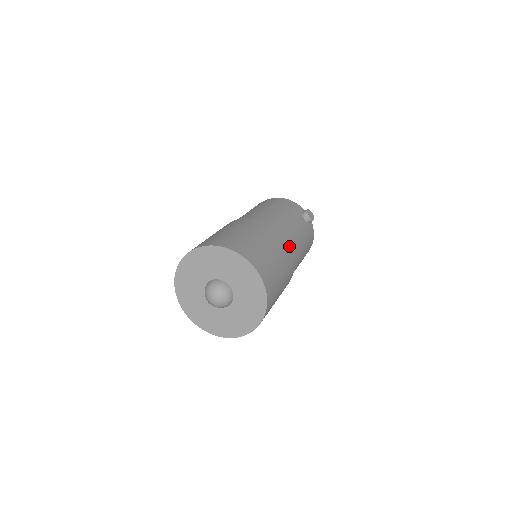
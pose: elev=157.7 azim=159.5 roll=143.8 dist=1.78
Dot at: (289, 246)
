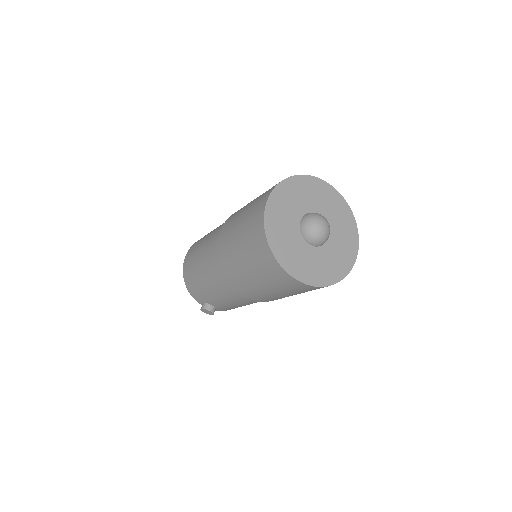
Dot at: occluded
